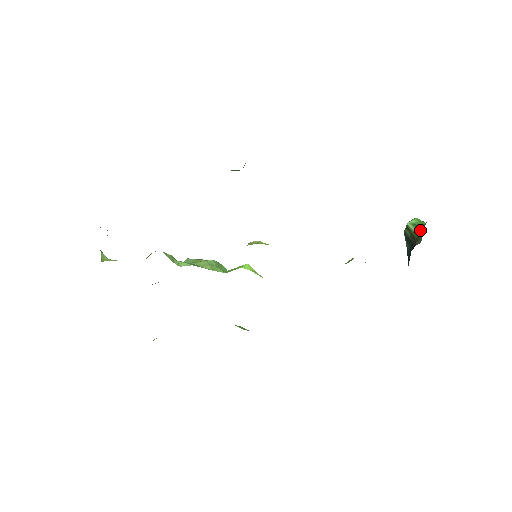
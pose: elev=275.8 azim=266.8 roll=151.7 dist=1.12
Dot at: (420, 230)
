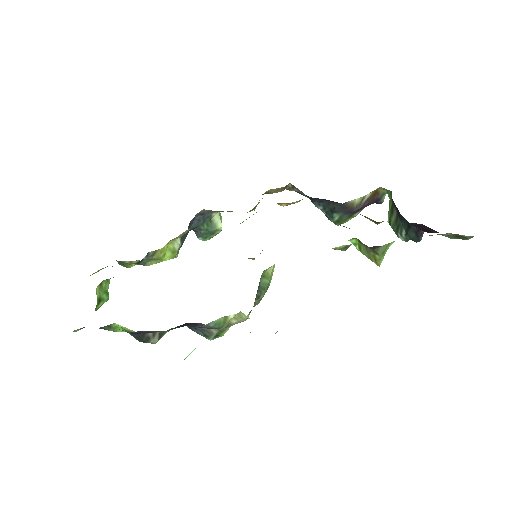
Dot at: (390, 200)
